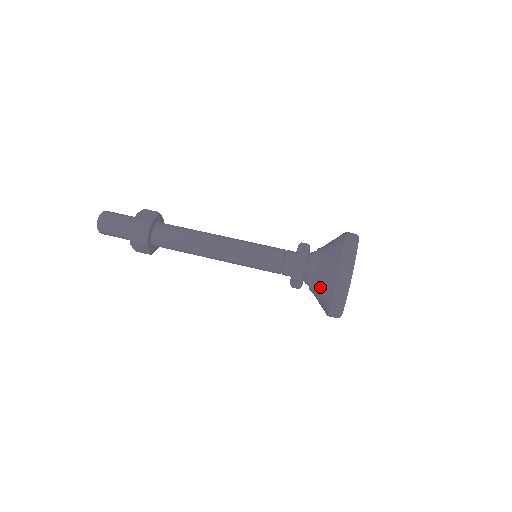
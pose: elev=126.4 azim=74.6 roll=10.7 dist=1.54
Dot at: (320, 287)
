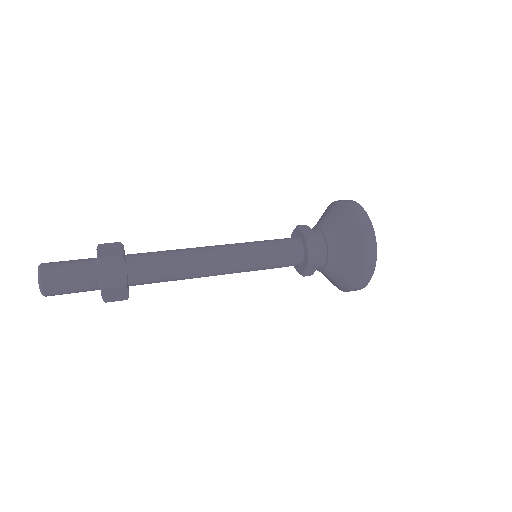
Dot at: (344, 261)
